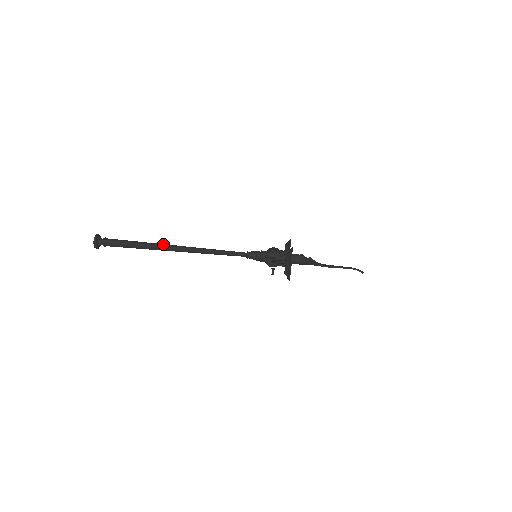
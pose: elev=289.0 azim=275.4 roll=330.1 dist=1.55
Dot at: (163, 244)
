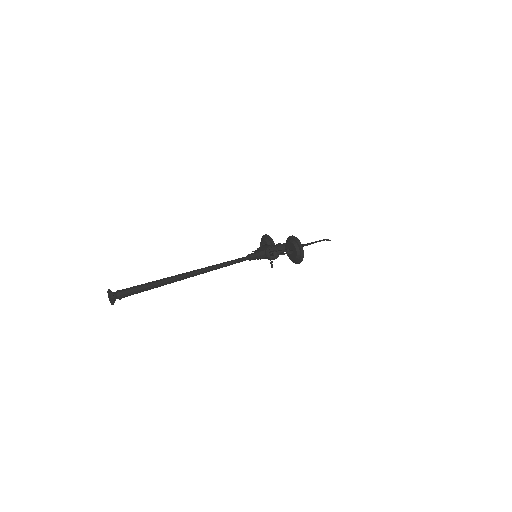
Dot at: (177, 275)
